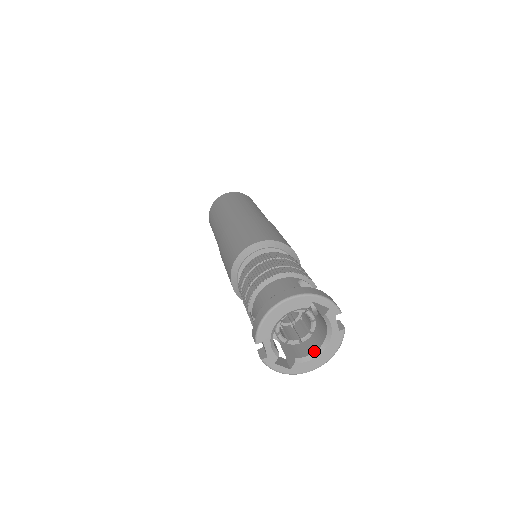
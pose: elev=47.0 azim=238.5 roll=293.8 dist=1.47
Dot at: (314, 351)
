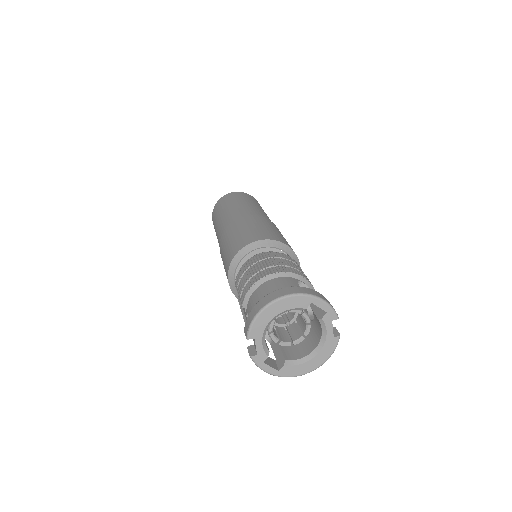
Dot at: (305, 355)
